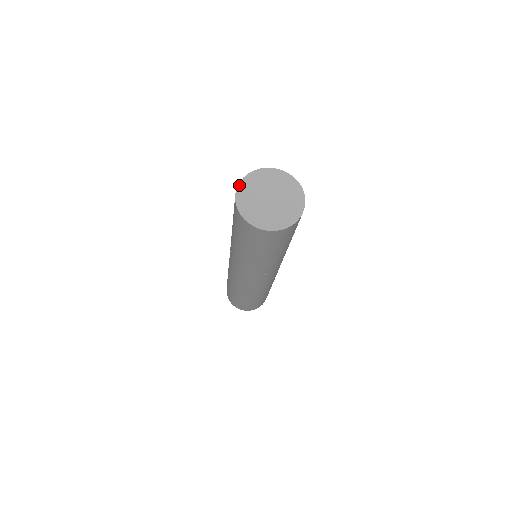
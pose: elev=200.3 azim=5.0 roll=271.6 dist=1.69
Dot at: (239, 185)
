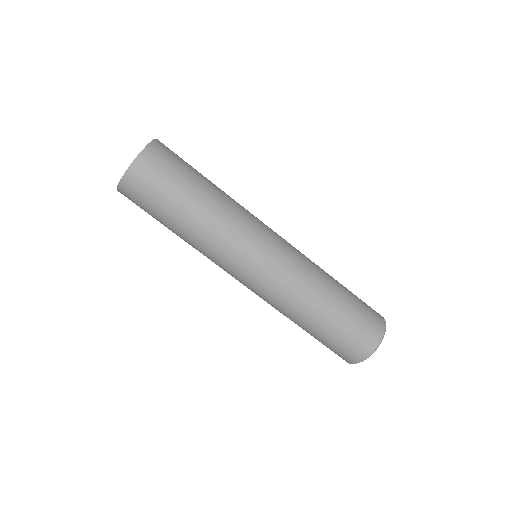
Dot at: occluded
